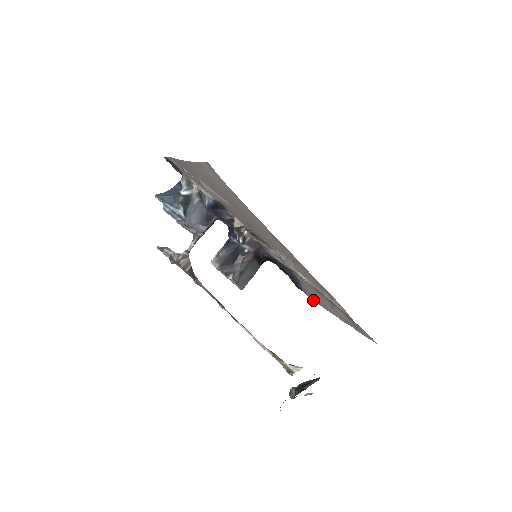
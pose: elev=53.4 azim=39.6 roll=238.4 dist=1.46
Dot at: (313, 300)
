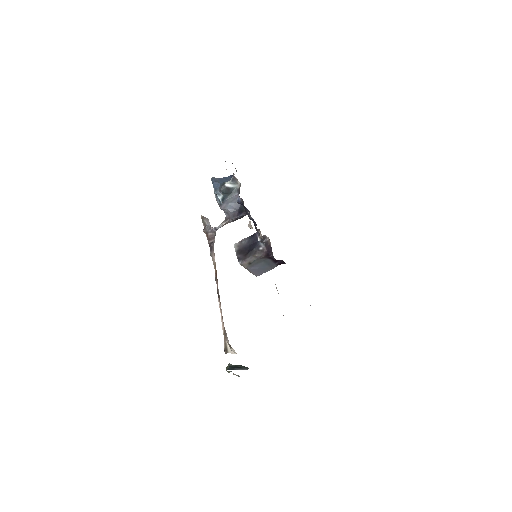
Dot at: occluded
